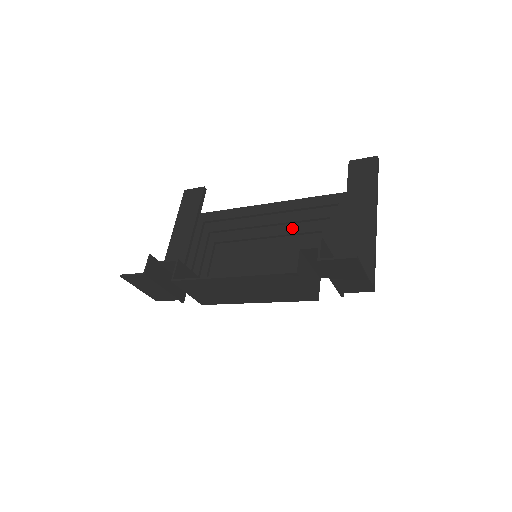
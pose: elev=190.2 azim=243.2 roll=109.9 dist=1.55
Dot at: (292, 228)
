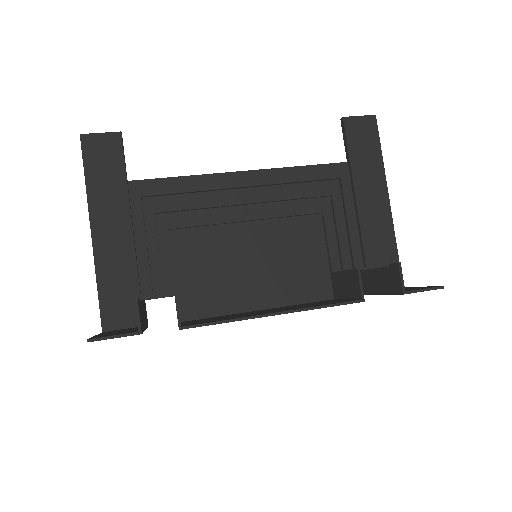
Dot at: (283, 208)
